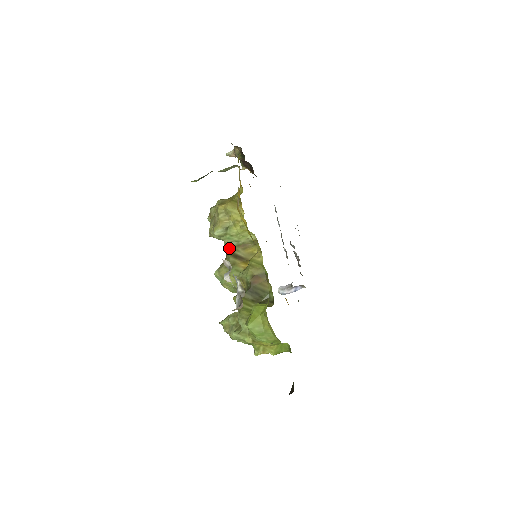
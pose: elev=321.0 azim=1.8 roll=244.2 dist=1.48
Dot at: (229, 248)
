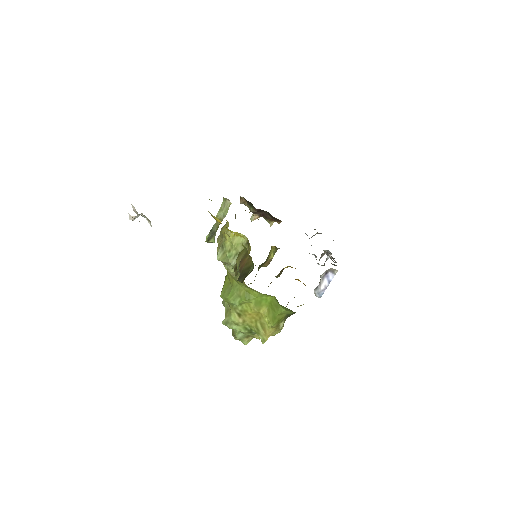
Dot at: (235, 266)
